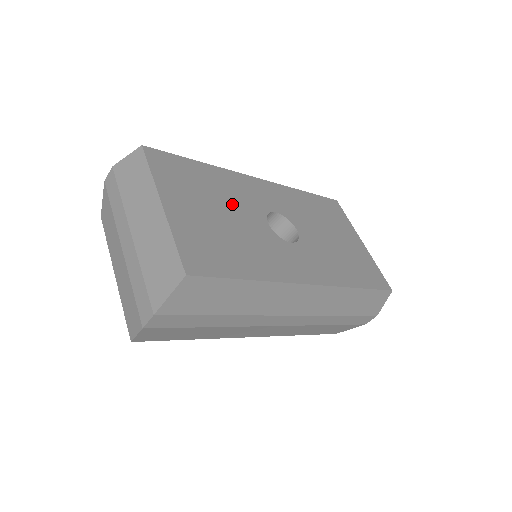
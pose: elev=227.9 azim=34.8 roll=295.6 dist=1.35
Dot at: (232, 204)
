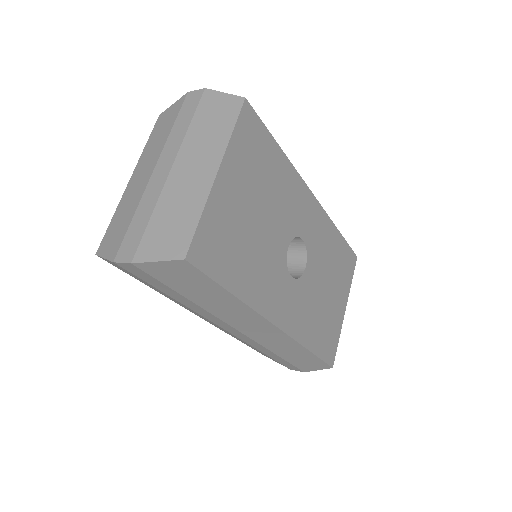
Dot at: (274, 209)
